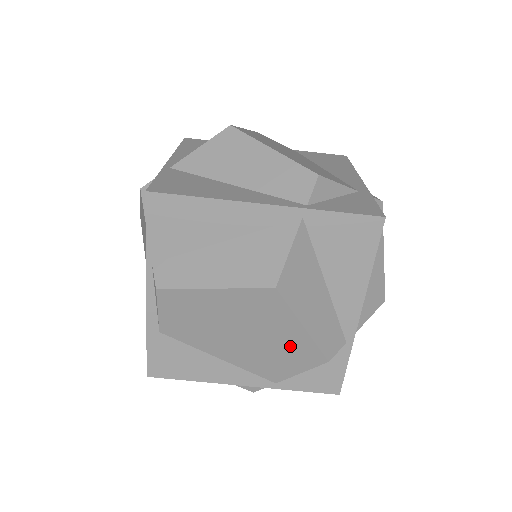
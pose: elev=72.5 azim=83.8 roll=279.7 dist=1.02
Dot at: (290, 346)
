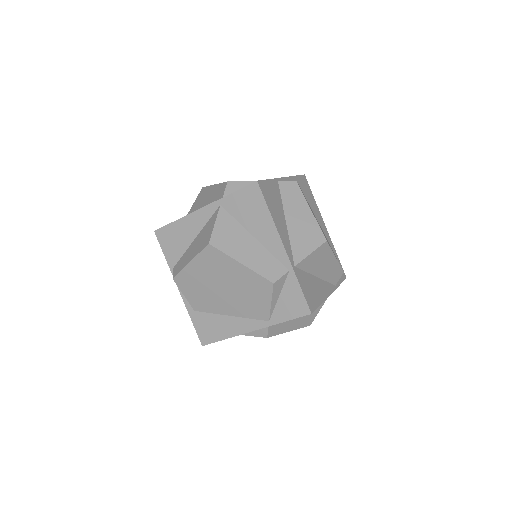
Dot at: (248, 283)
